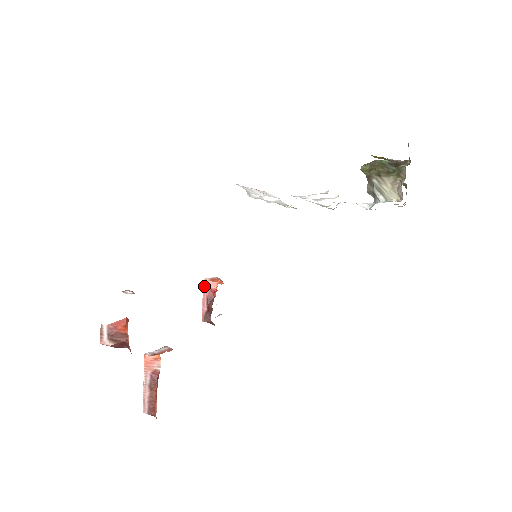
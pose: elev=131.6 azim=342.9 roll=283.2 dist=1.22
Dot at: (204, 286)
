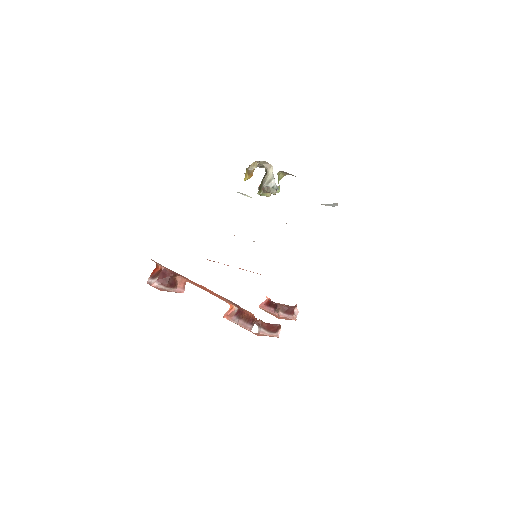
Dot at: (261, 307)
